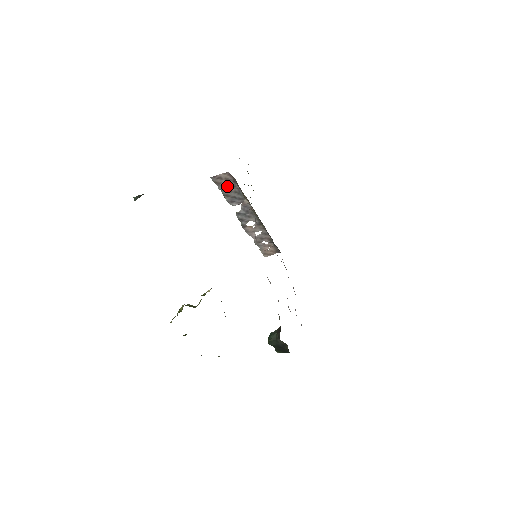
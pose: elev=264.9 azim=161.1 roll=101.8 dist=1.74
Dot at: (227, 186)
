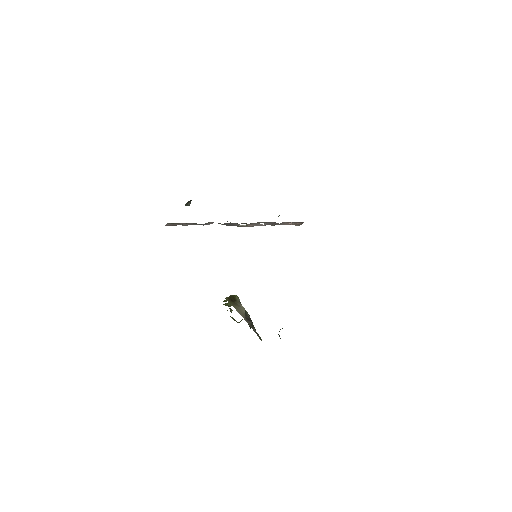
Dot at: (184, 224)
